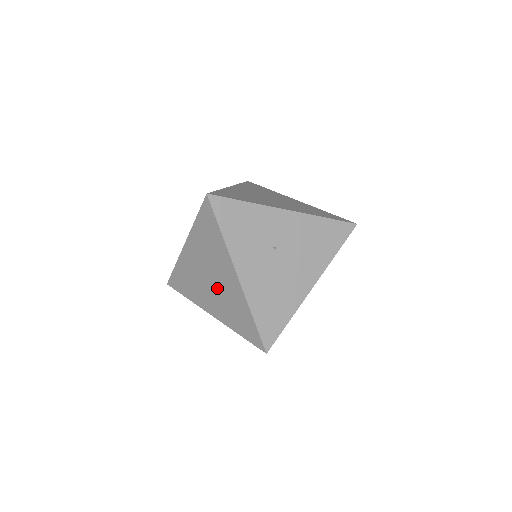
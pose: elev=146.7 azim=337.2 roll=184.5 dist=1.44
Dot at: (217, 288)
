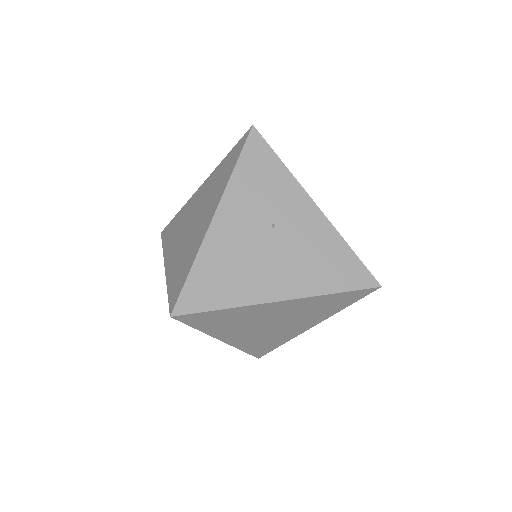
Dot at: (190, 232)
